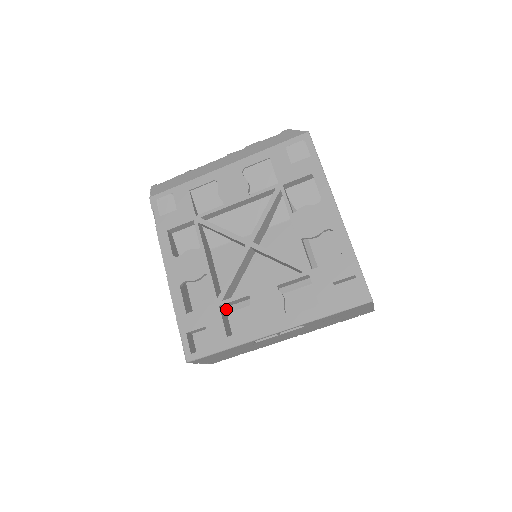
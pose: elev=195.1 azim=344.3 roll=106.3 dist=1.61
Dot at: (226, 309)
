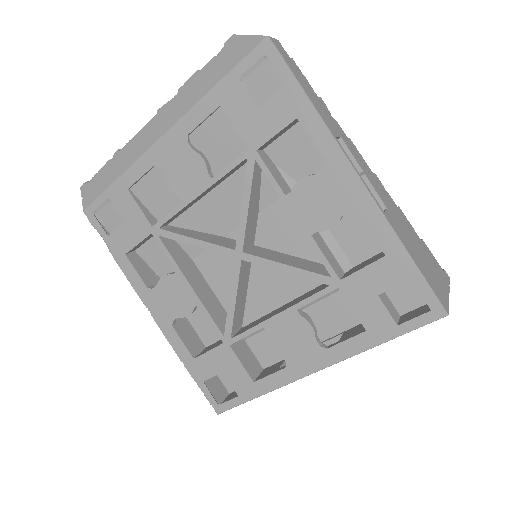
Dot at: occluded
